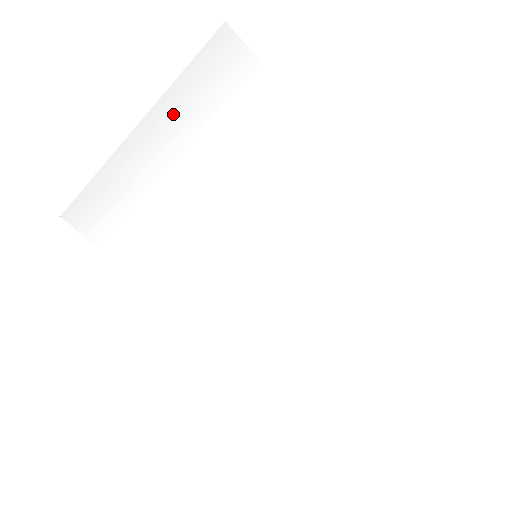
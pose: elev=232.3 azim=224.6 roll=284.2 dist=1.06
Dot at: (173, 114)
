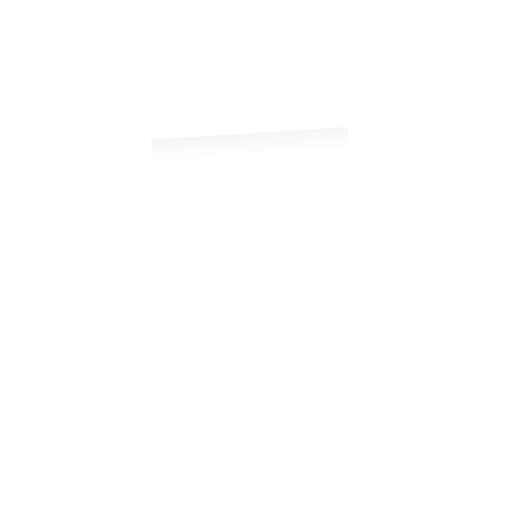
Dot at: (281, 145)
